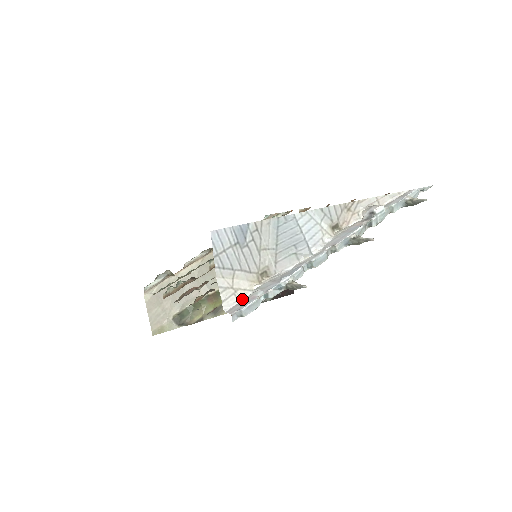
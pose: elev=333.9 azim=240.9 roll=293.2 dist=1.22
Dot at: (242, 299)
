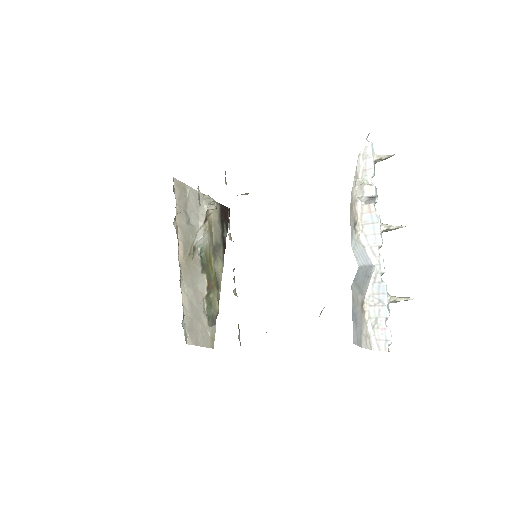
Dot at: (372, 333)
